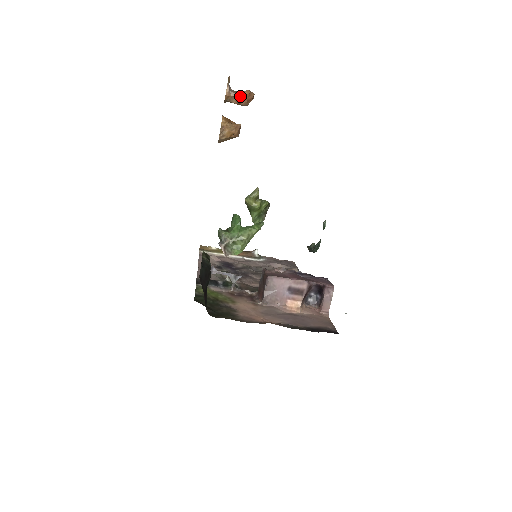
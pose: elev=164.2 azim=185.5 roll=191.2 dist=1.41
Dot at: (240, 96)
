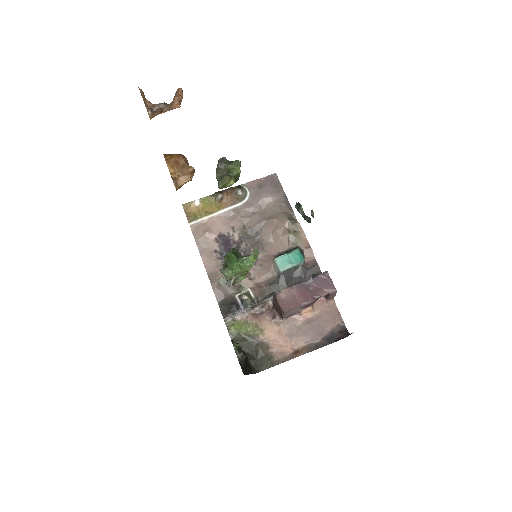
Dot at: (168, 110)
